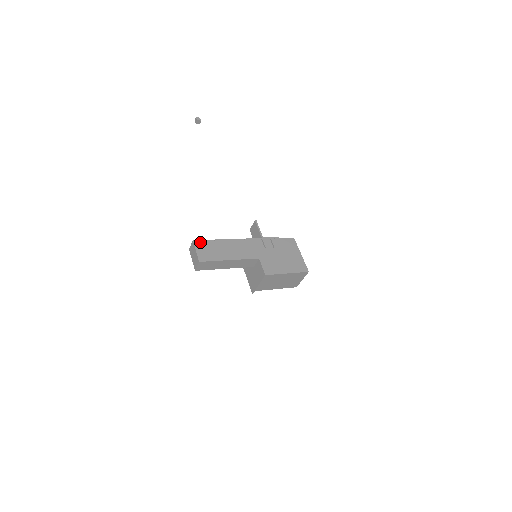
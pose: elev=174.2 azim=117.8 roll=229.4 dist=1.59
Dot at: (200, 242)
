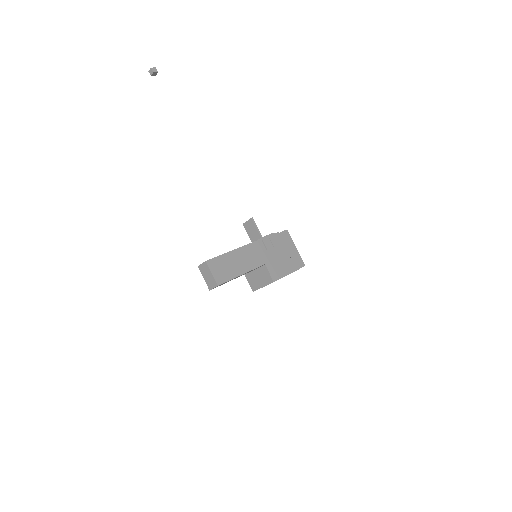
Dot at: (212, 261)
